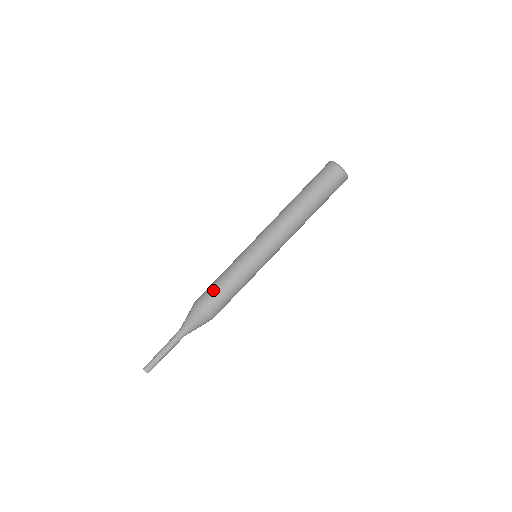
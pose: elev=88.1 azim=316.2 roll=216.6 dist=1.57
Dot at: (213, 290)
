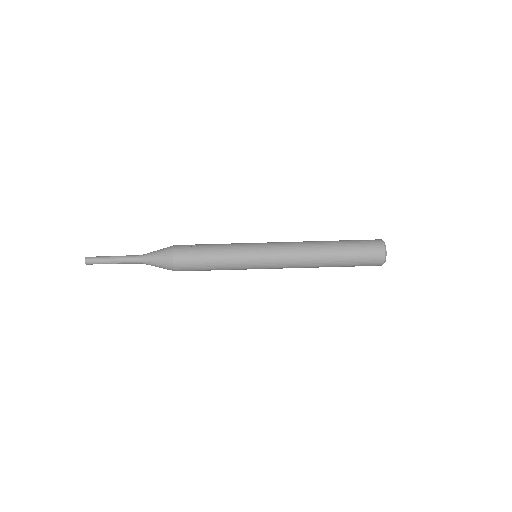
Dot at: (199, 246)
